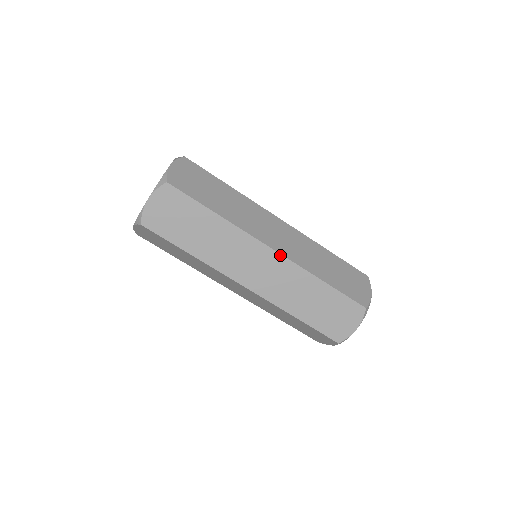
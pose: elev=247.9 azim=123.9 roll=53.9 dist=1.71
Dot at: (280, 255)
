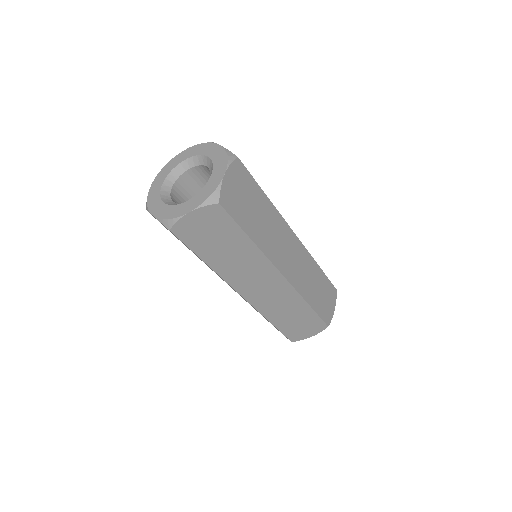
Dot at: (288, 282)
